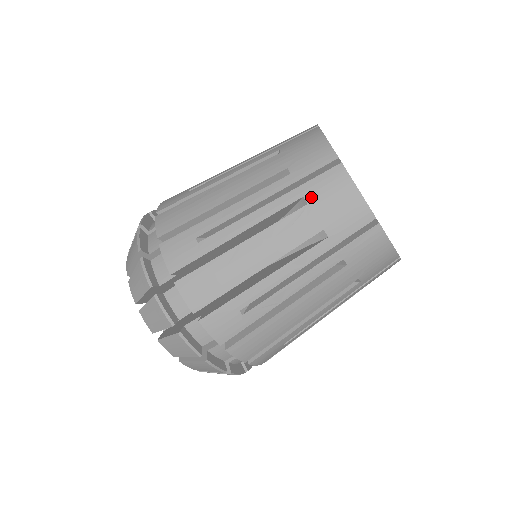
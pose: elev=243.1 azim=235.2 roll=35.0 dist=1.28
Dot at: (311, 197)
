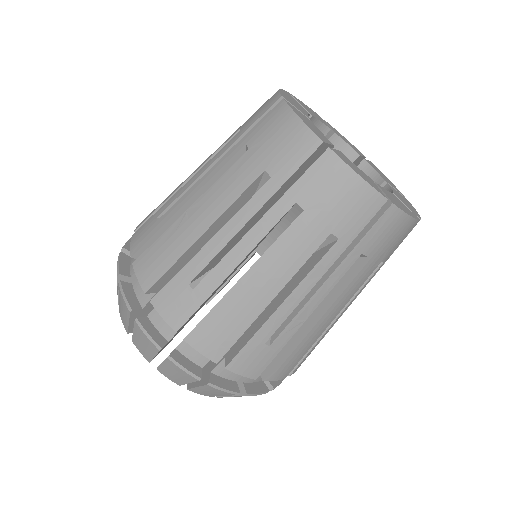
Dot at: (305, 201)
